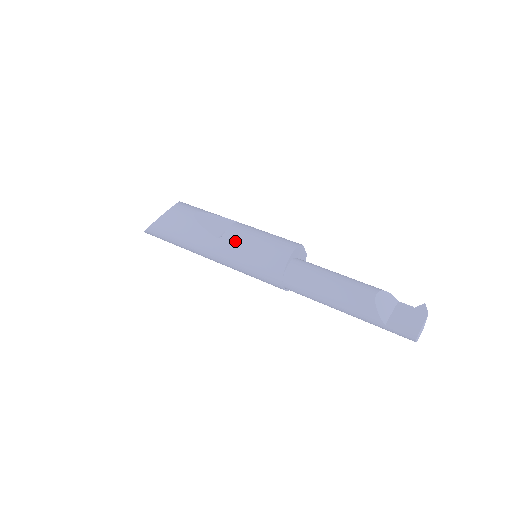
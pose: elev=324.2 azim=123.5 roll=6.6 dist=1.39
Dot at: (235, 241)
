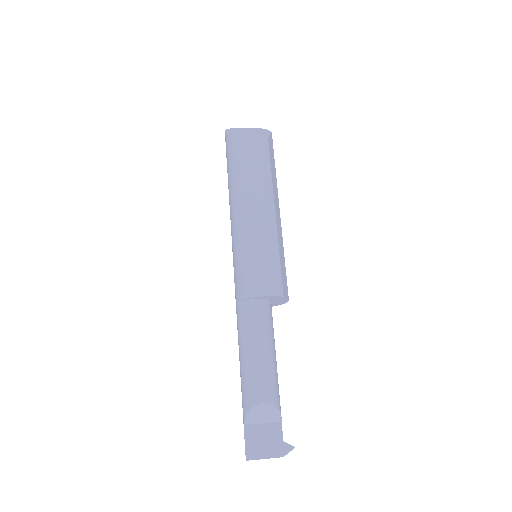
Dot at: (245, 232)
